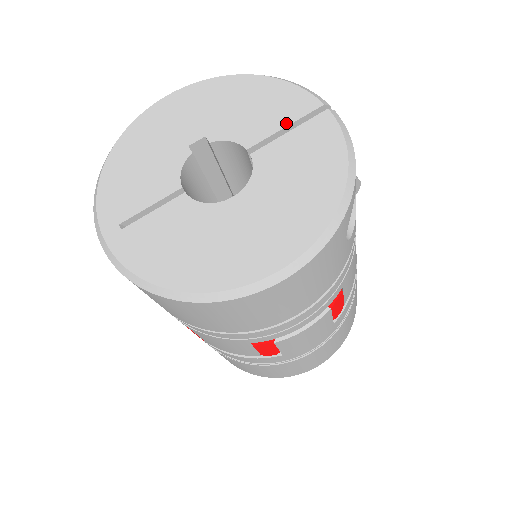
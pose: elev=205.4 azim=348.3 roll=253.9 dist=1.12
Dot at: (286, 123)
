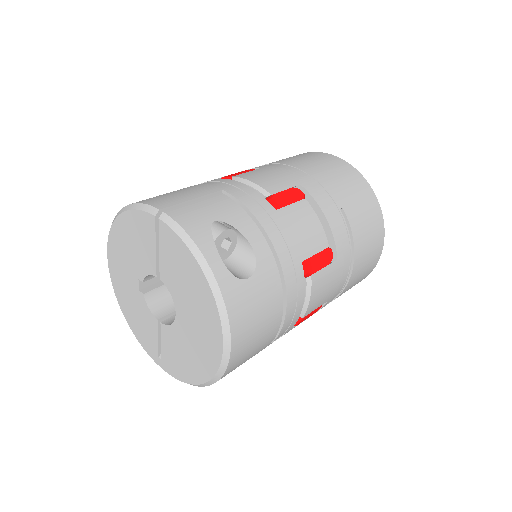
Dot at: (154, 245)
